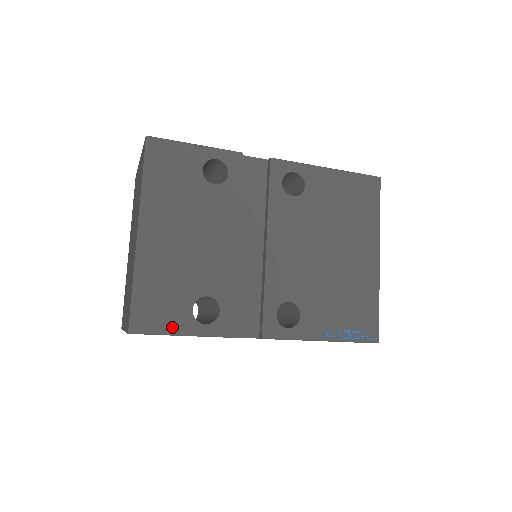
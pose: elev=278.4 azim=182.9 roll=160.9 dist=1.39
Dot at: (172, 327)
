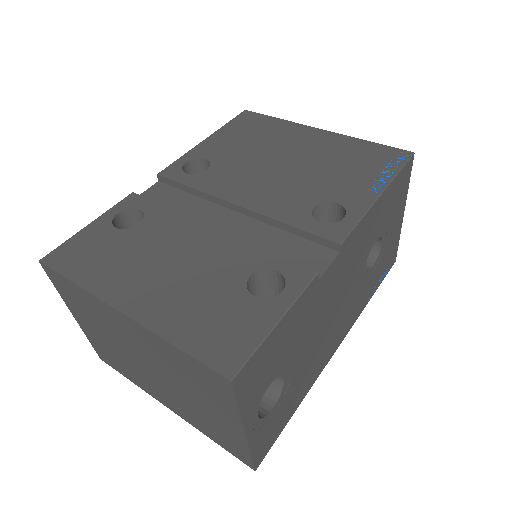
Dot at: (260, 327)
